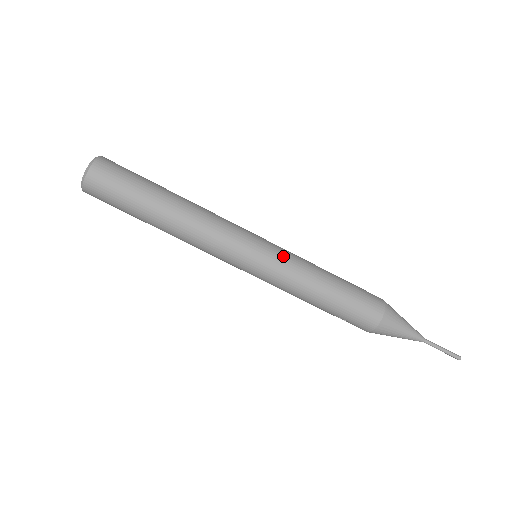
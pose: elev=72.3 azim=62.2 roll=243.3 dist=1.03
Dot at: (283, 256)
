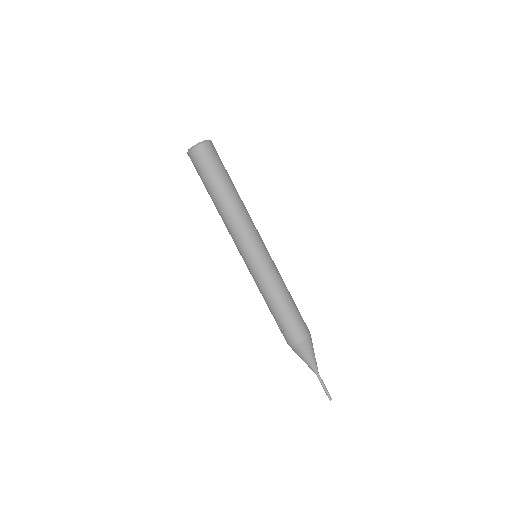
Dot at: (274, 264)
